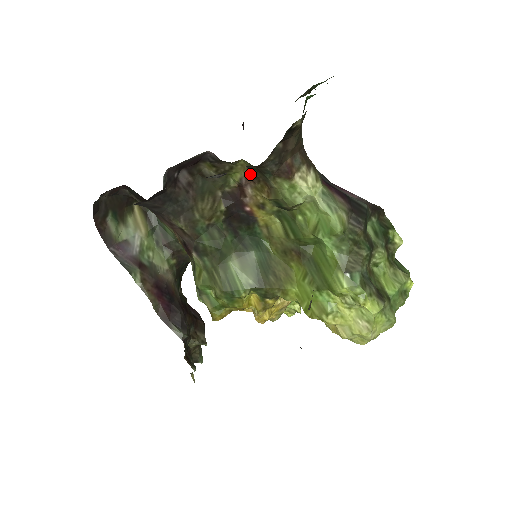
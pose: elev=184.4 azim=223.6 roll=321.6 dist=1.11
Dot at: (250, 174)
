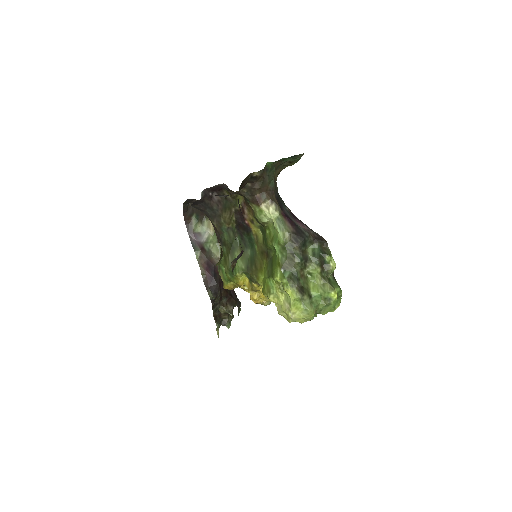
Dot at: (245, 200)
